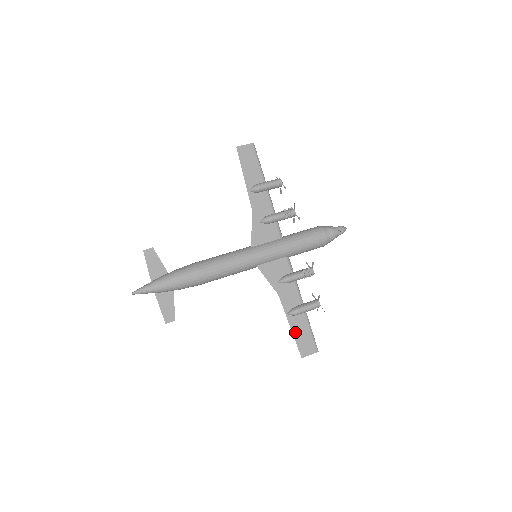
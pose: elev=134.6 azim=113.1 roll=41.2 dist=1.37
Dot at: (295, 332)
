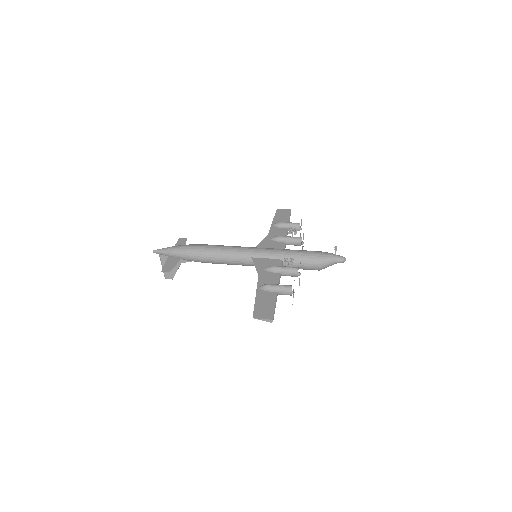
Dot at: (258, 300)
